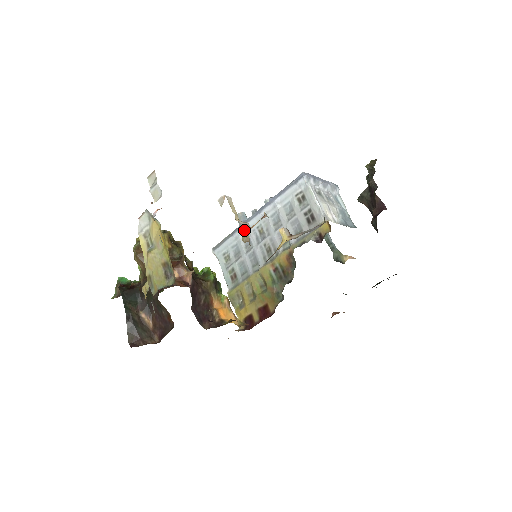
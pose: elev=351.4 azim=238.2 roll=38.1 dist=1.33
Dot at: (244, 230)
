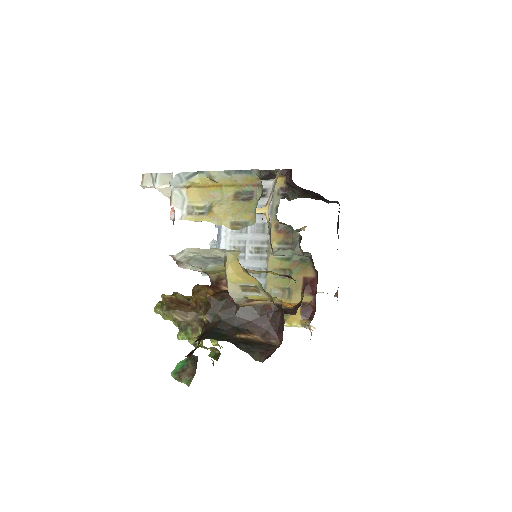
Dot at: occluded
